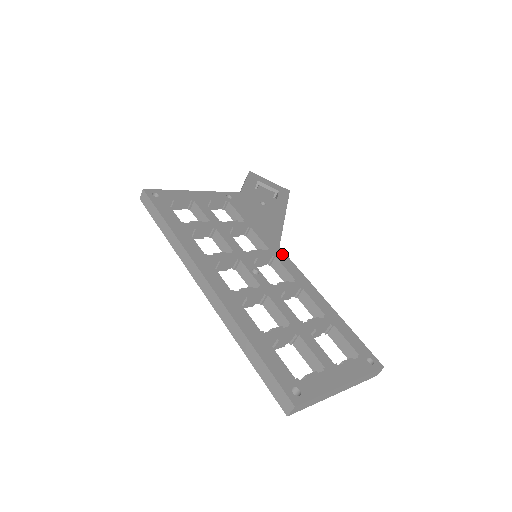
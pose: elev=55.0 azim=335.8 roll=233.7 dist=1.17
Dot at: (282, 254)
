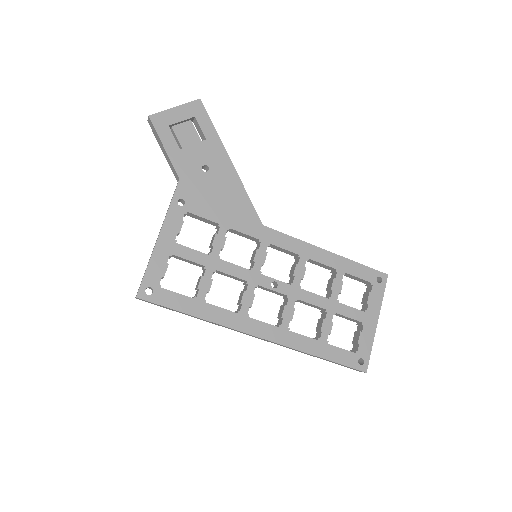
Dot at: (271, 233)
